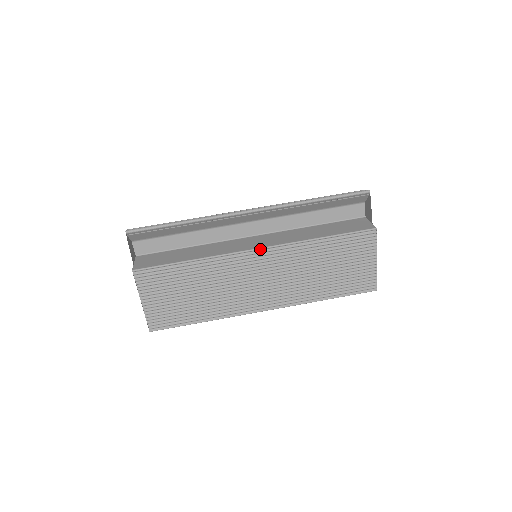
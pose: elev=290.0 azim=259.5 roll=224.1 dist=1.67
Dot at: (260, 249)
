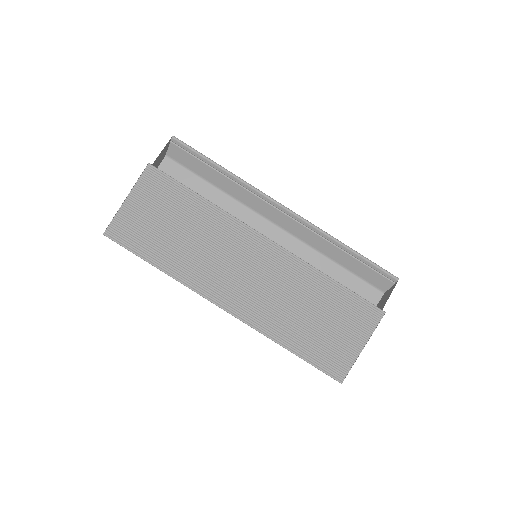
Dot at: (271, 241)
